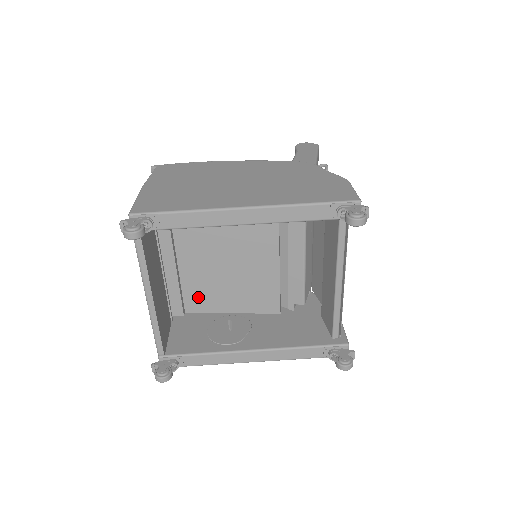
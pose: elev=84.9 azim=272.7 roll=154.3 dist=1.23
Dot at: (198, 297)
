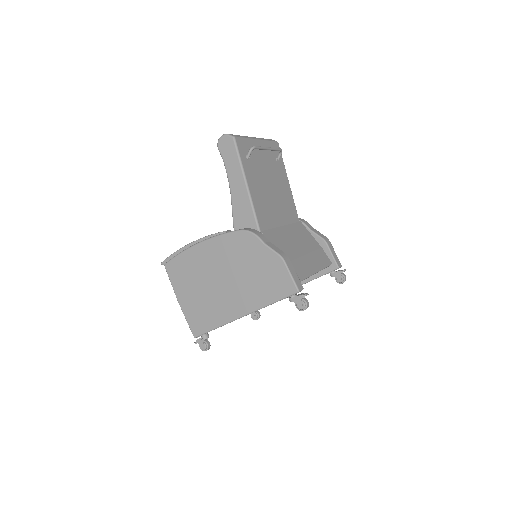
Dot at: occluded
